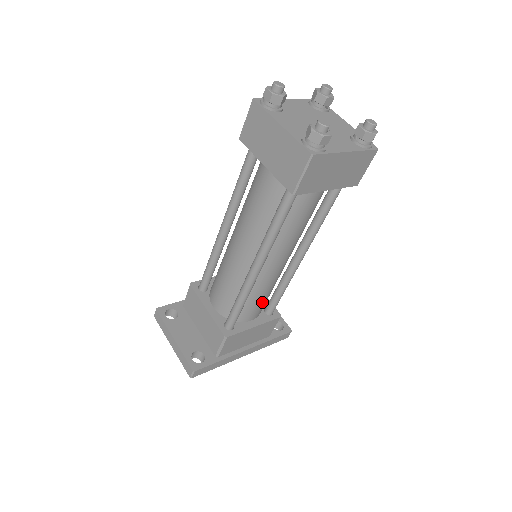
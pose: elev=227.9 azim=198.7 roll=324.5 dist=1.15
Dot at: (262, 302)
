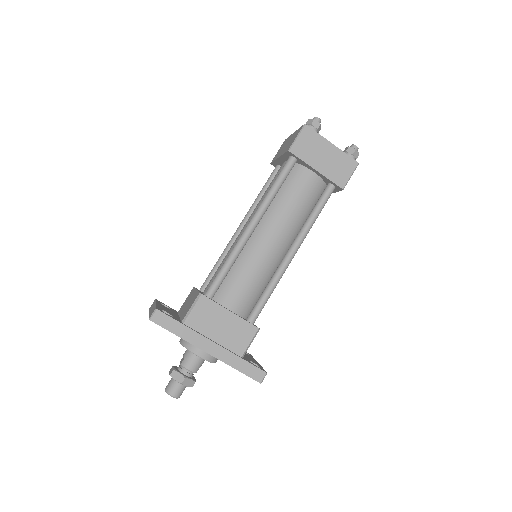
Dot at: (246, 289)
